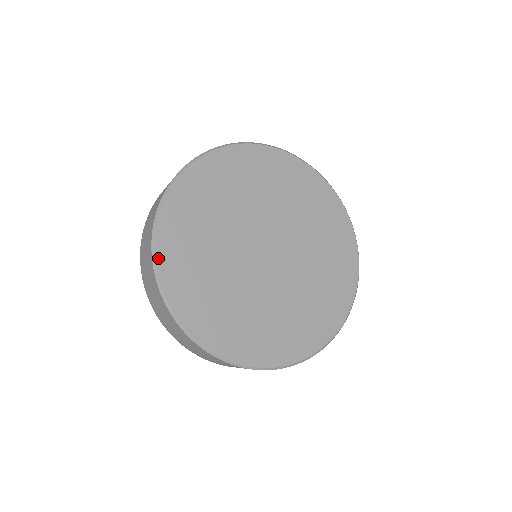
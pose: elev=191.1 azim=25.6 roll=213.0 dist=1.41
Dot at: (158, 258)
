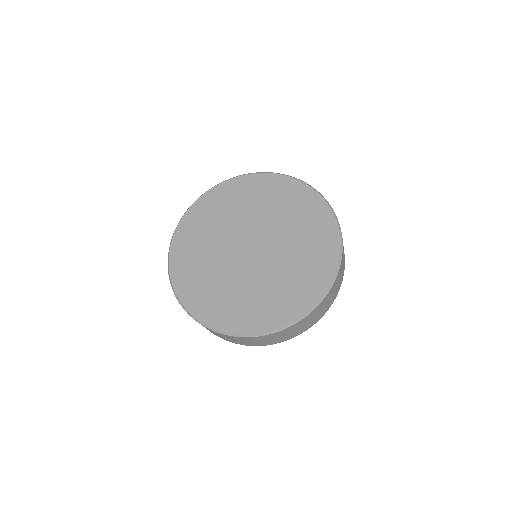
Dot at: (180, 224)
